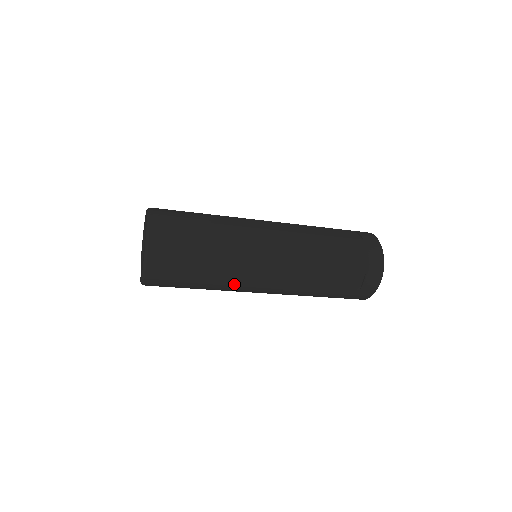
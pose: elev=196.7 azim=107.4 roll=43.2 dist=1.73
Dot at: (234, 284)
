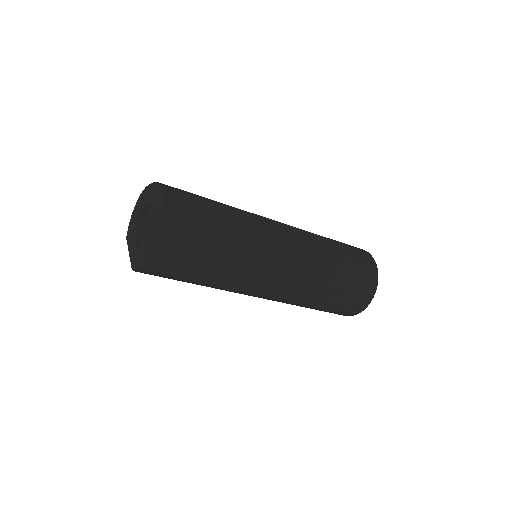
Dot at: (235, 286)
